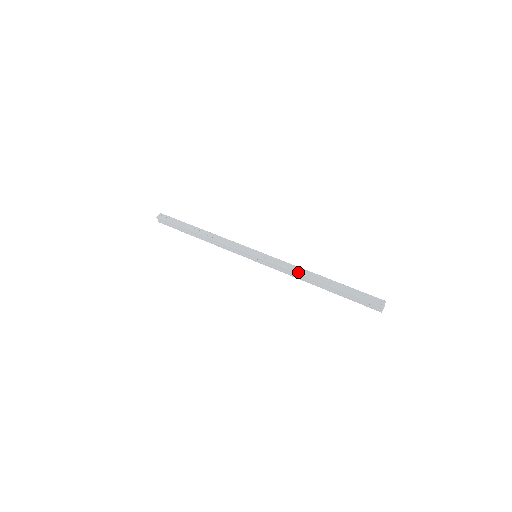
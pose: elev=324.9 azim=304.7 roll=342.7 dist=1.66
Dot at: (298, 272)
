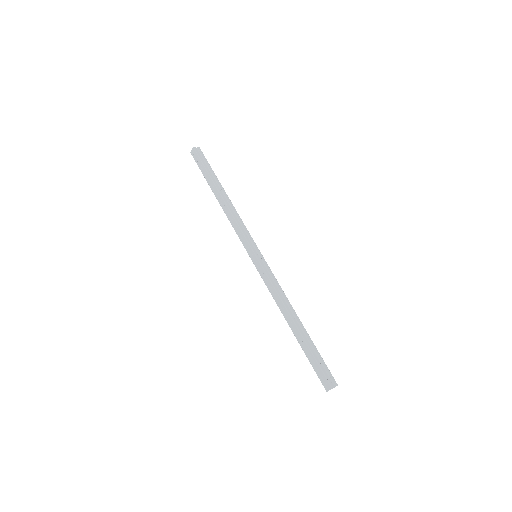
Dot at: (278, 304)
